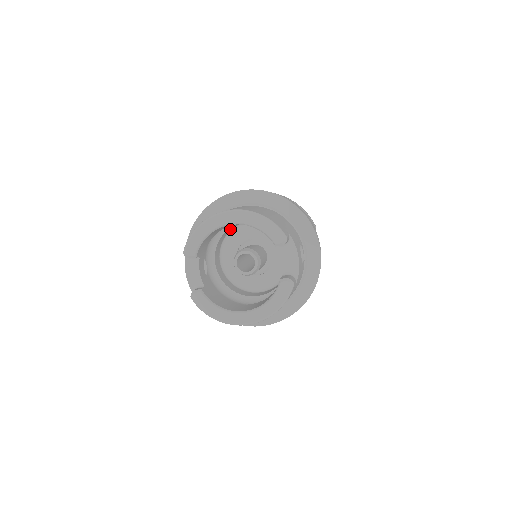
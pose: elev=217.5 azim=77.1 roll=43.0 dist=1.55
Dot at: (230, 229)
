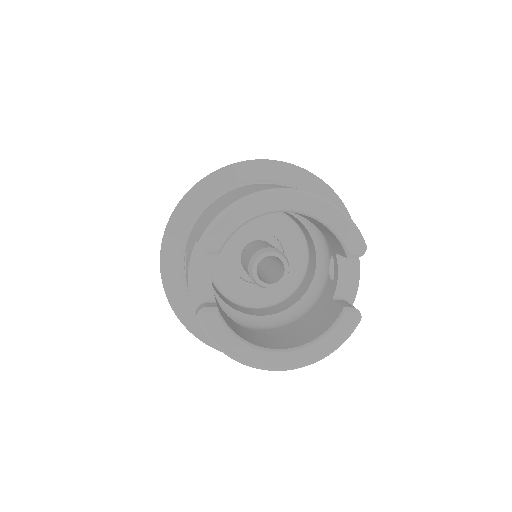
Dot at: occluded
